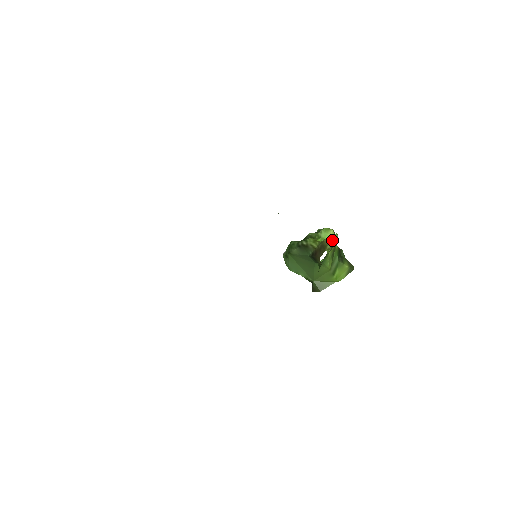
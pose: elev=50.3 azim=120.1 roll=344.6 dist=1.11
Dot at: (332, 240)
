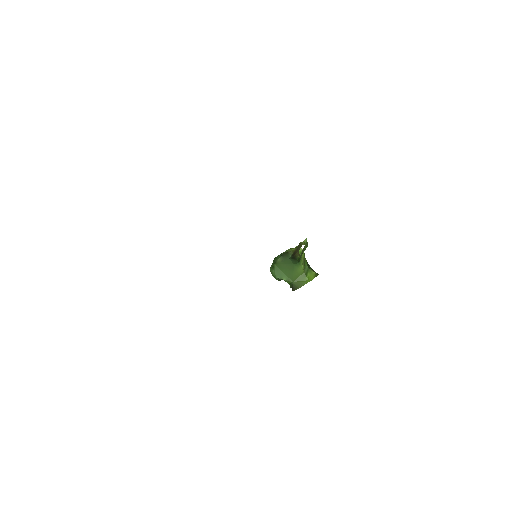
Dot at: (304, 242)
